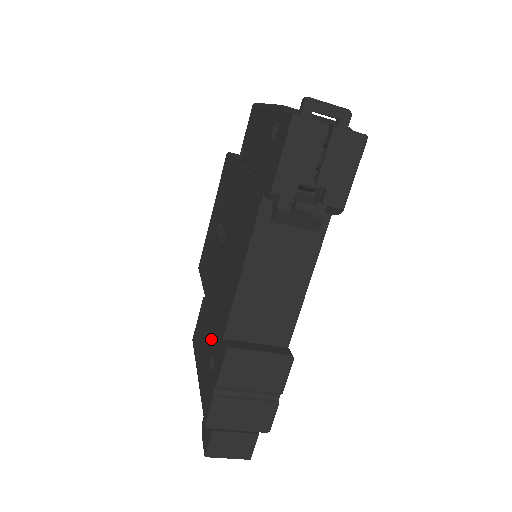
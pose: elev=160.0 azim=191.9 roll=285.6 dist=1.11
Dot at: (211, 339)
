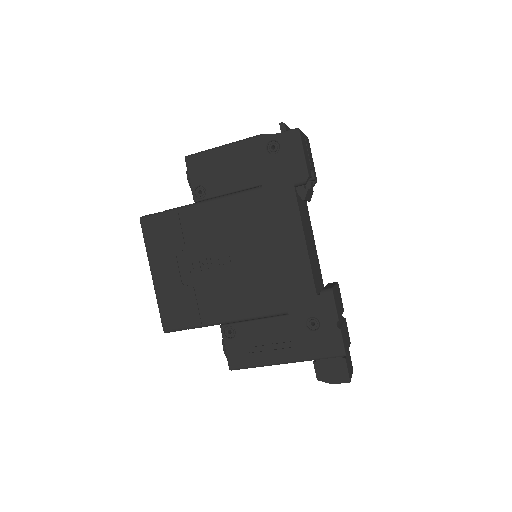
Dot at: (289, 318)
